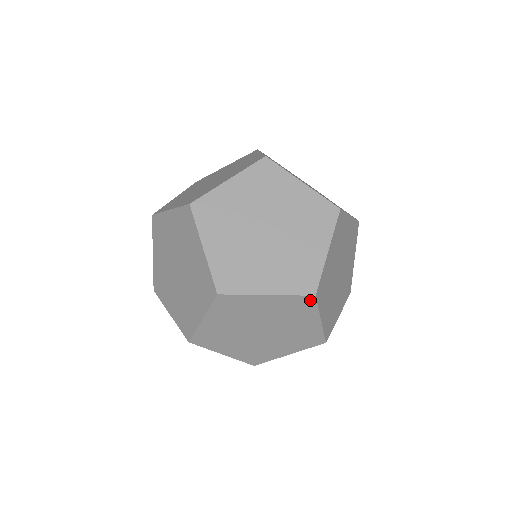
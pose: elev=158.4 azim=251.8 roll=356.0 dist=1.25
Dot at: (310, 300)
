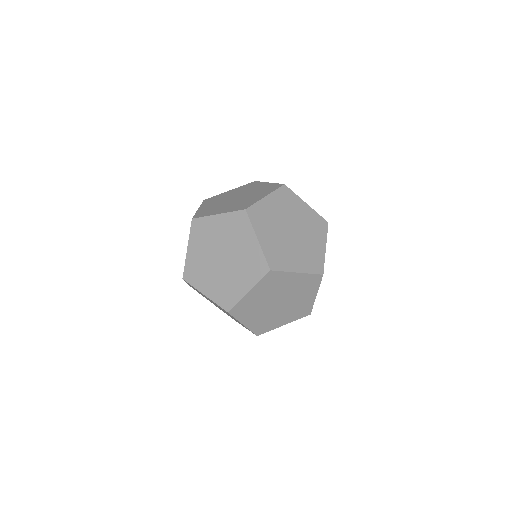
Dot at: occluded
